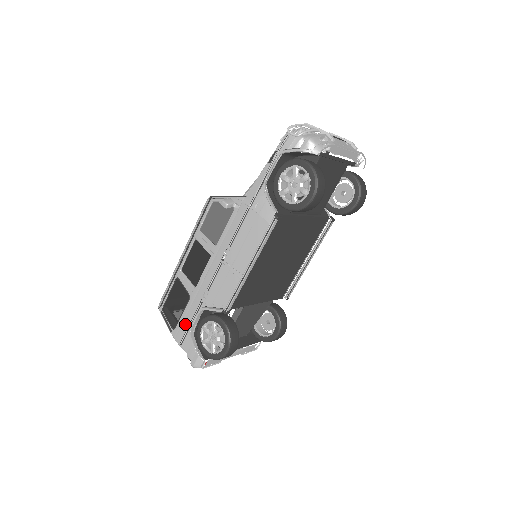
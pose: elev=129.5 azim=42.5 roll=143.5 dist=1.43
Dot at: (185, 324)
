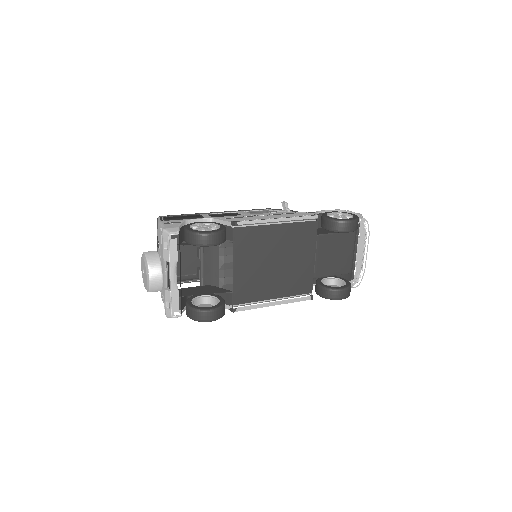
Dot at: occluded
